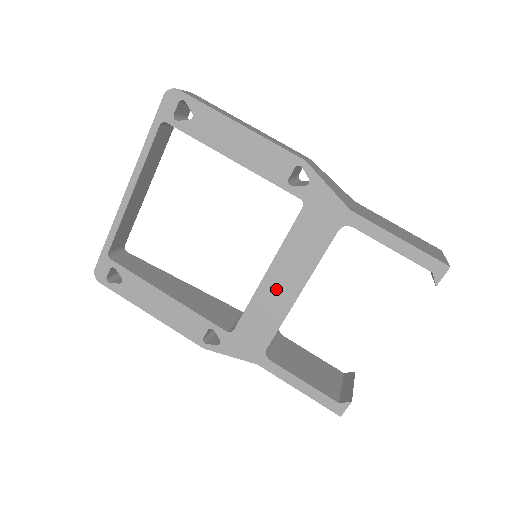
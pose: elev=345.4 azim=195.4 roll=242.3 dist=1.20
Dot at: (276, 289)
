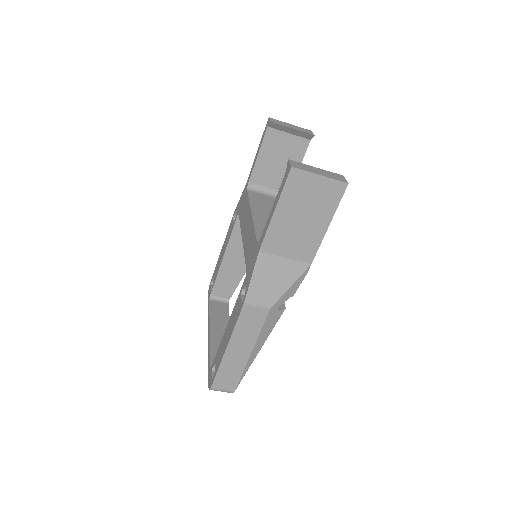
Dot at: (247, 232)
